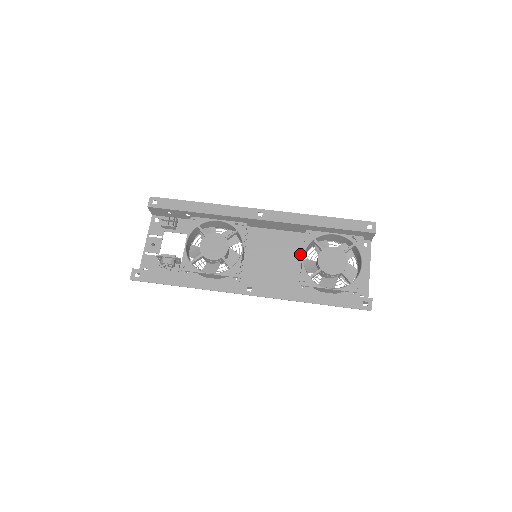
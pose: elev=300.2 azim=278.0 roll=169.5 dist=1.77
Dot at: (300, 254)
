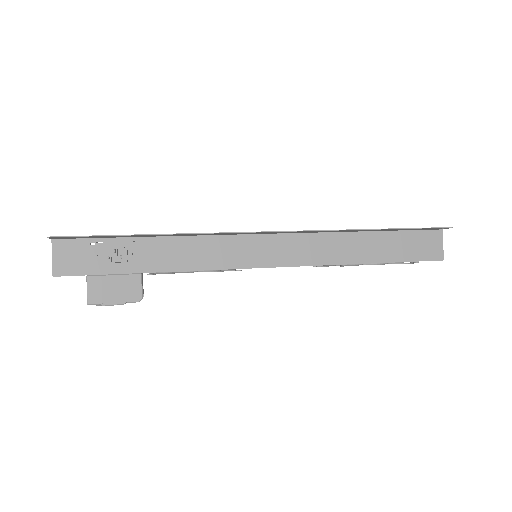
Dot at: occluded
